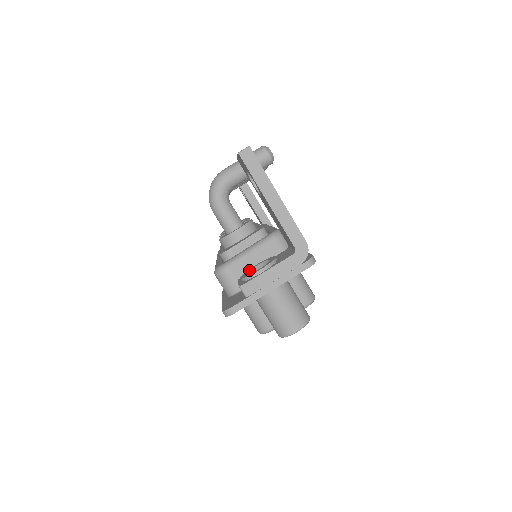
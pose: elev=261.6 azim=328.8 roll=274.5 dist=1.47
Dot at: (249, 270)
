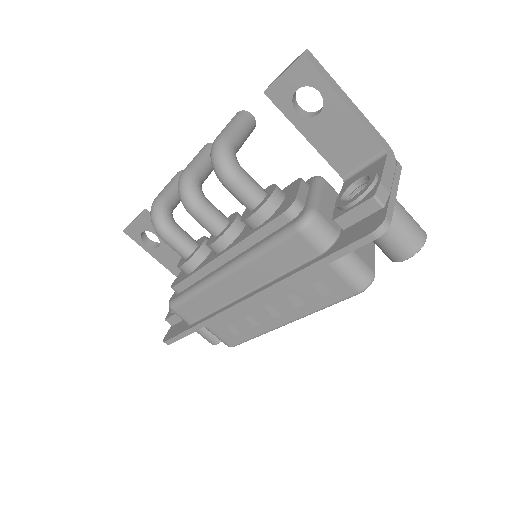
Dot at: (342, 201)
